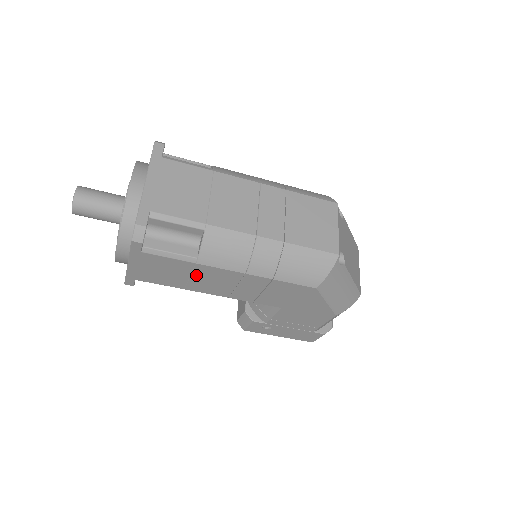
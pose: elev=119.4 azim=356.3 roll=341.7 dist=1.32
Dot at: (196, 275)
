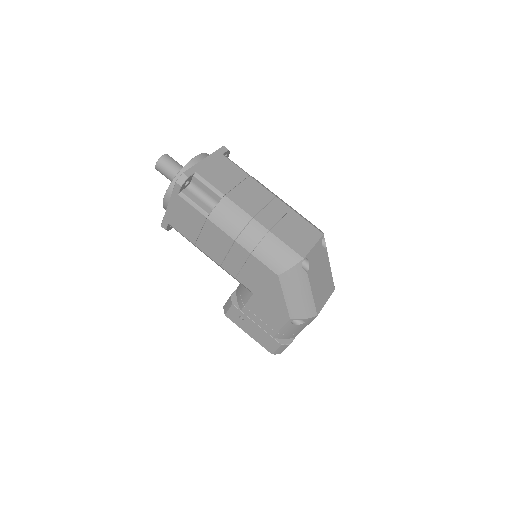
Dot at: (205, 231)
